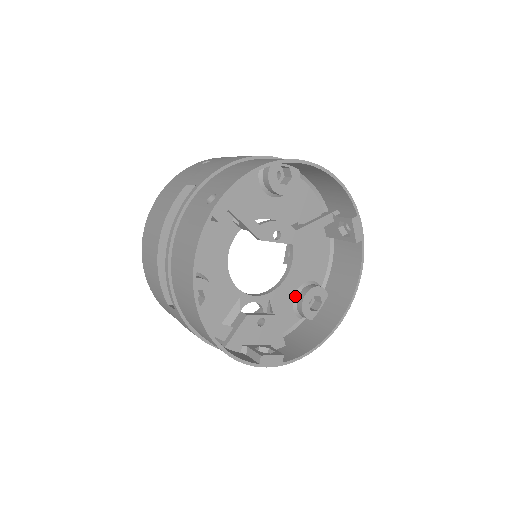
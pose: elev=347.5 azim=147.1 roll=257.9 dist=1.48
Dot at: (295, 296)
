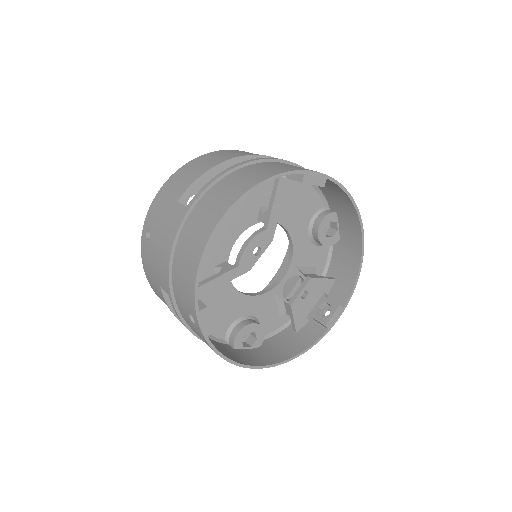
Dot at: (311, 240)
